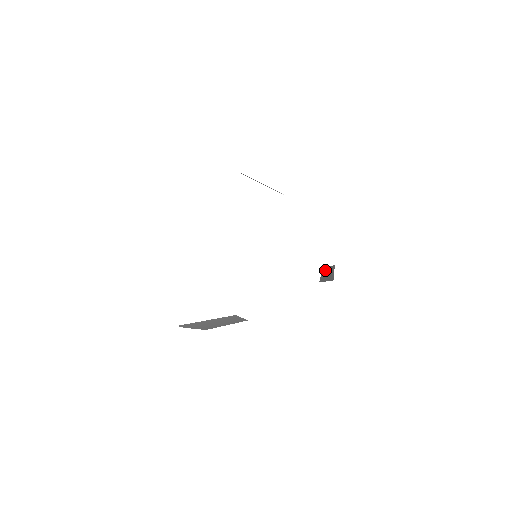
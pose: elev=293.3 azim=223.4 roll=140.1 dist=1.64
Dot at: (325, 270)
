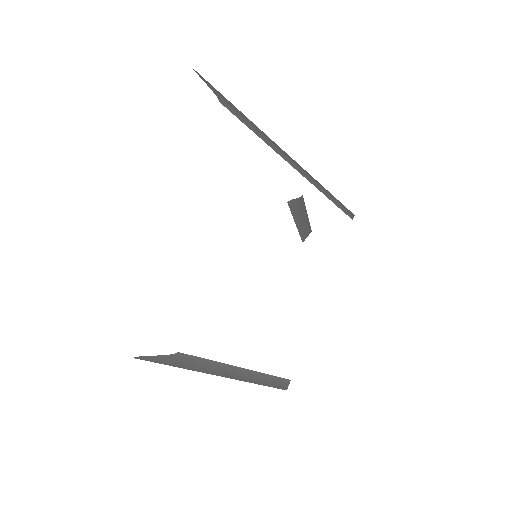
Dot at: (308, 222)
